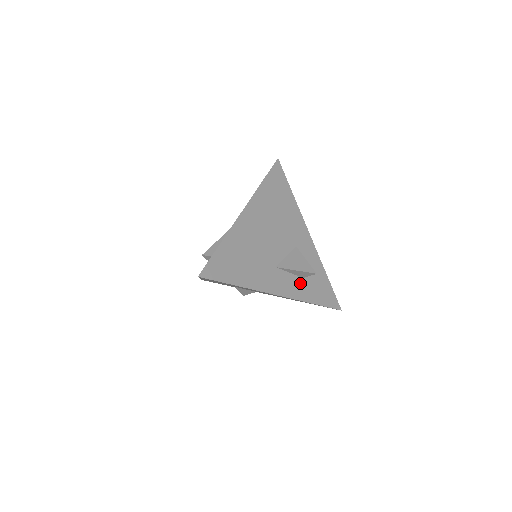
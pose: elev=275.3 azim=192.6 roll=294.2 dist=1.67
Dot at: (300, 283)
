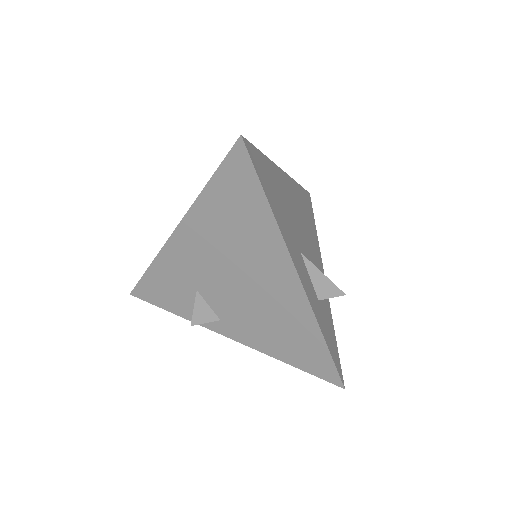
Dot at: (316, 301)
